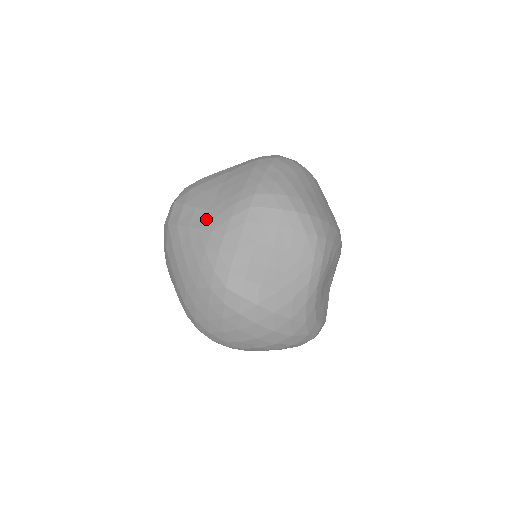
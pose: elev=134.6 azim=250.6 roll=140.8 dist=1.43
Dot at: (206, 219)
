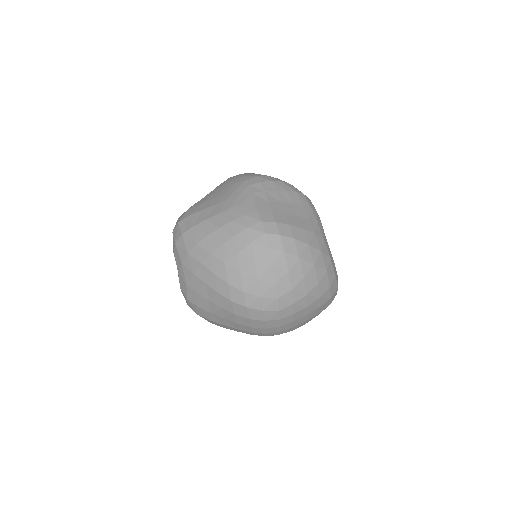
Dot at: (218, 208)
